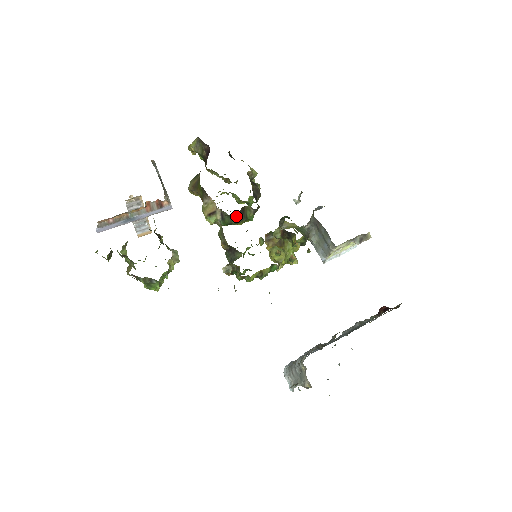
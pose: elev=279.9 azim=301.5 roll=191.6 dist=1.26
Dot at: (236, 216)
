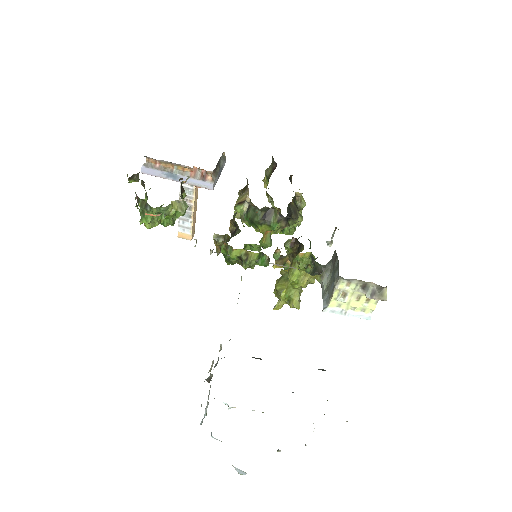
Dot at: (260, 212)
